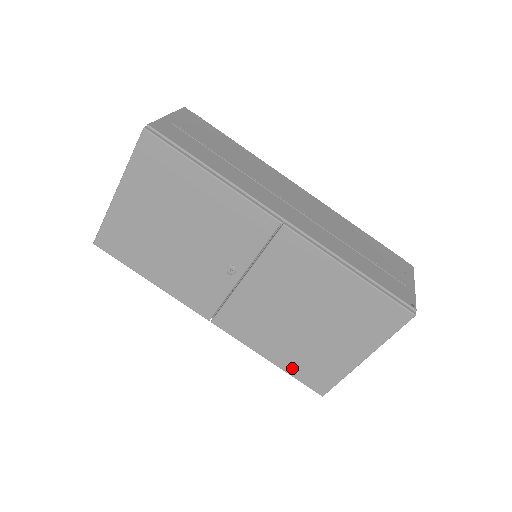
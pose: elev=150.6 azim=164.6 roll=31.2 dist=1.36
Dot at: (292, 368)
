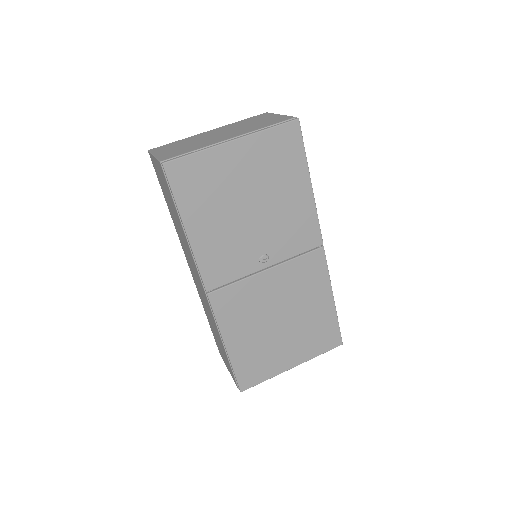
Dot at: (239, 360)
